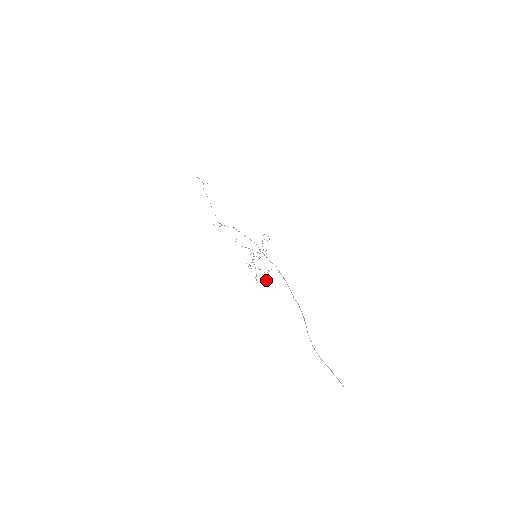
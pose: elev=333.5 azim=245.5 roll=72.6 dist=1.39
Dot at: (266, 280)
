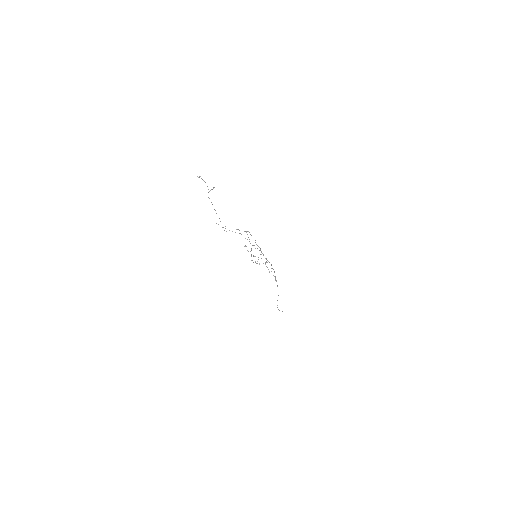
Dot at: (258, 259)
